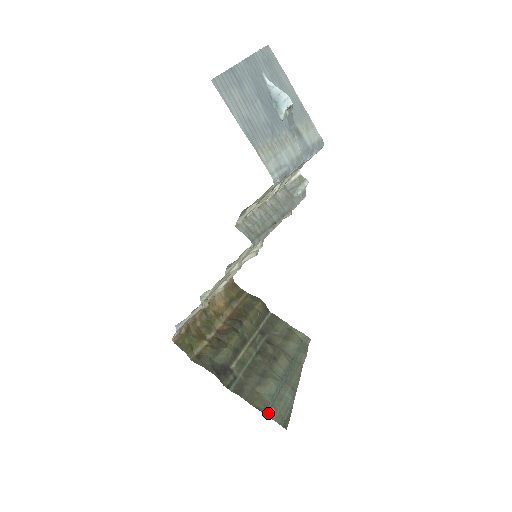
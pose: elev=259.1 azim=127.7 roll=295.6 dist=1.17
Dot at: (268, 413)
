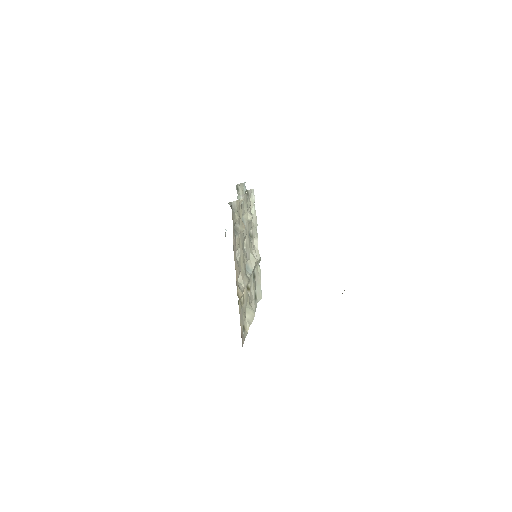
Dot at: occluded
